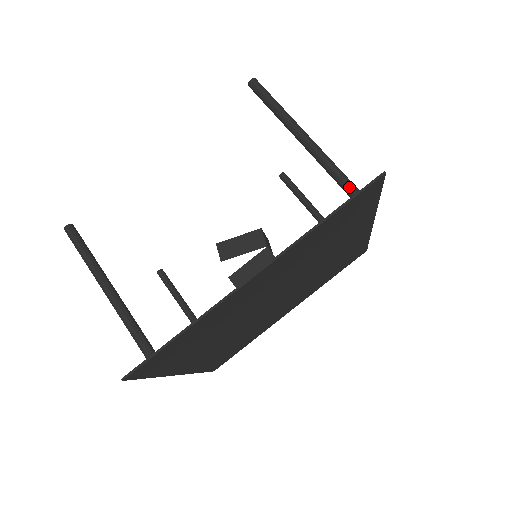
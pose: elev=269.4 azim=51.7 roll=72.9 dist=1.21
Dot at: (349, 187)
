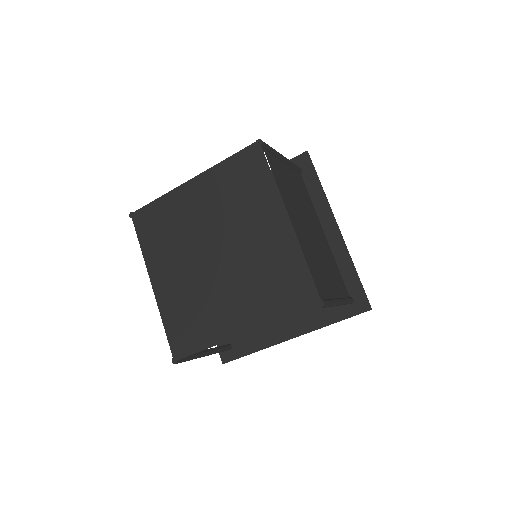
Dot at: occluded
